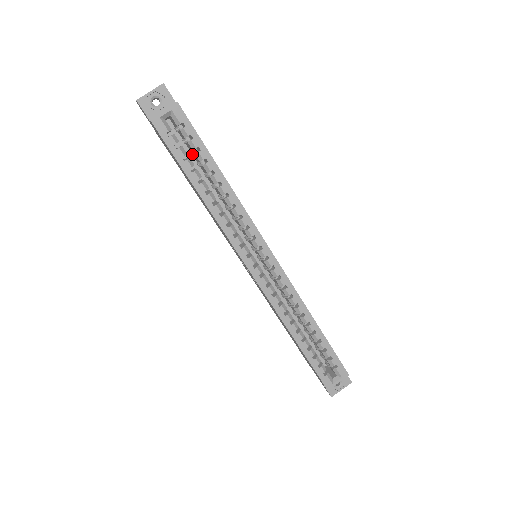
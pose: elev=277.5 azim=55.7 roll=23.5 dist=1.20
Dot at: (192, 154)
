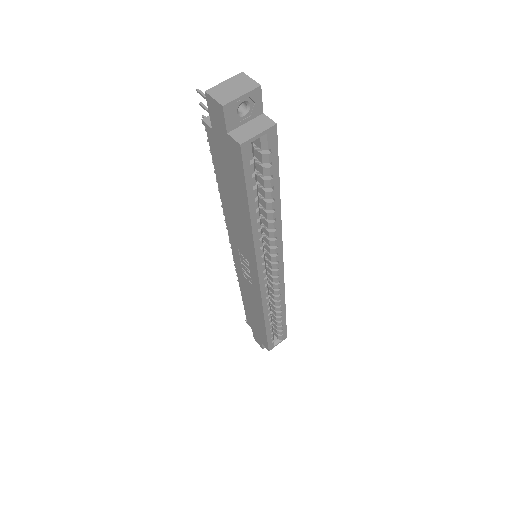
Dot at: (256, 174)
